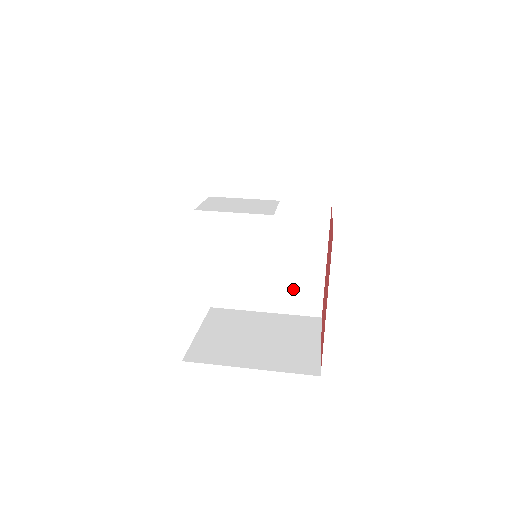
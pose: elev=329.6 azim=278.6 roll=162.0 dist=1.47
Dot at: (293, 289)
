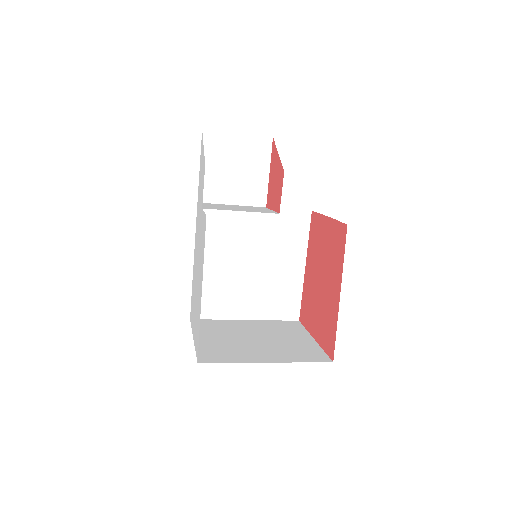
Dot at: (274, 294)
